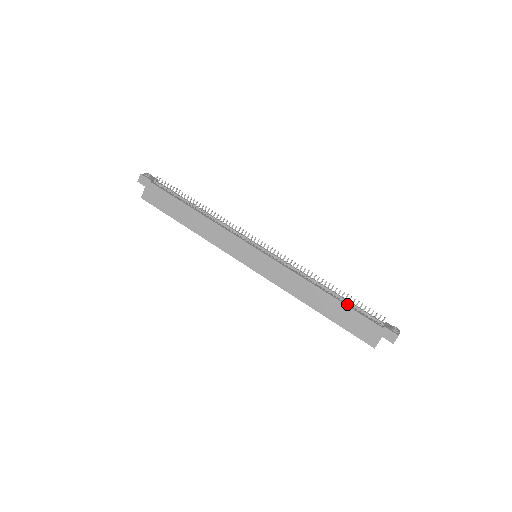
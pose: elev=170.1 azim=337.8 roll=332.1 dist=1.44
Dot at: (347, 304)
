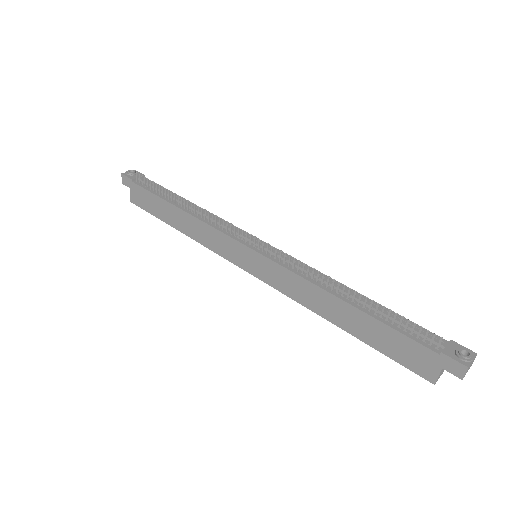
Dot at: (380, 317)
